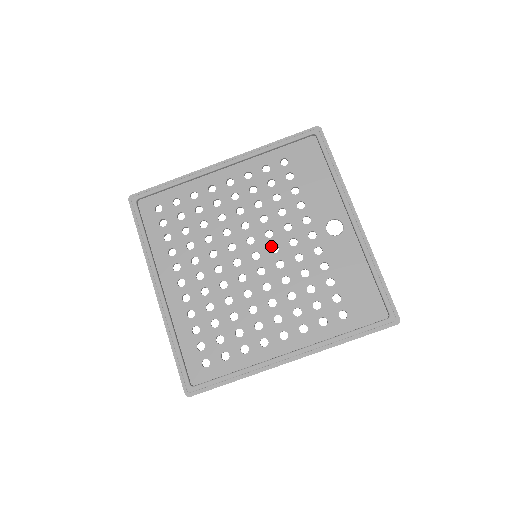
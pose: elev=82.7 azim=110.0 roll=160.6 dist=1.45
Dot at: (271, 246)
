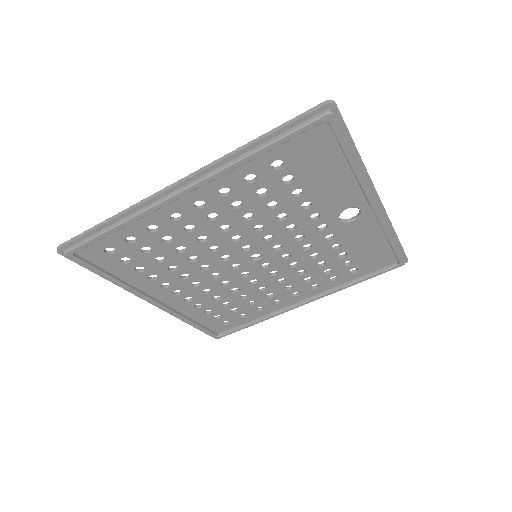
Dot at: (273, 246)
